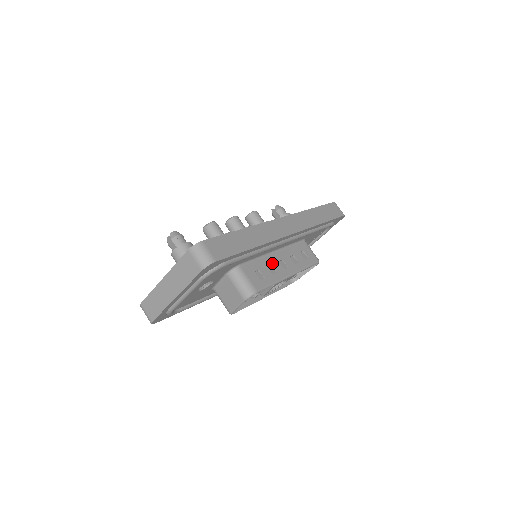
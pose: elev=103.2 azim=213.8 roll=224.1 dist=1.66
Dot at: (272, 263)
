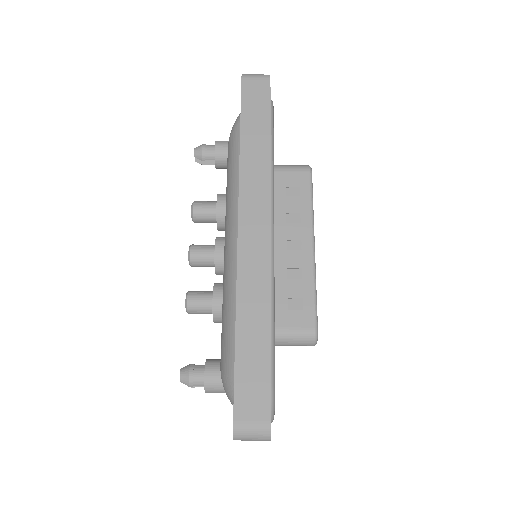
Dot at: (285, 265)
